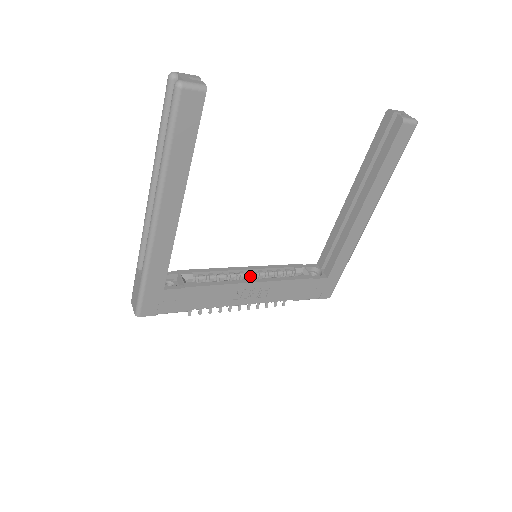
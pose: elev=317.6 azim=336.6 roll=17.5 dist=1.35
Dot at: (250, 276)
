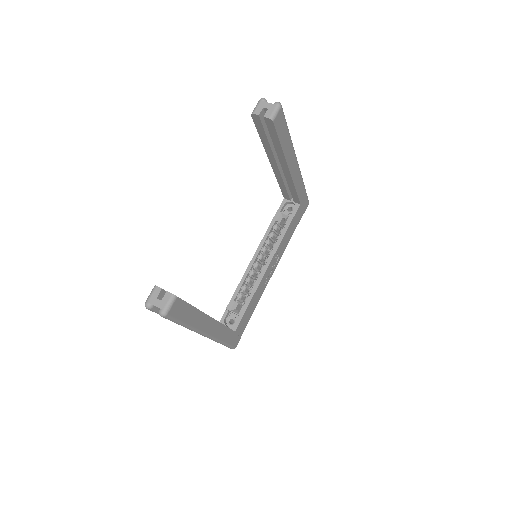
Dot at: (260, 260)
